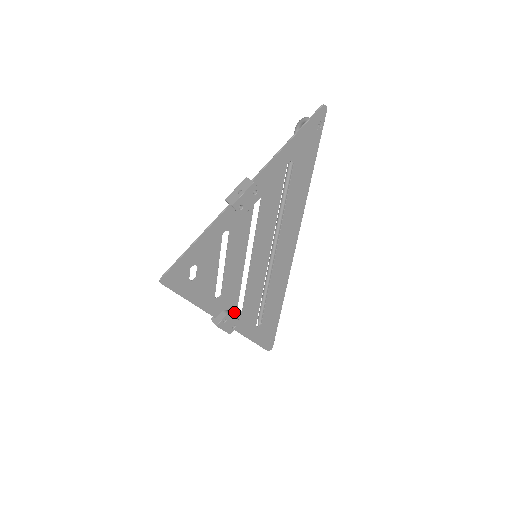
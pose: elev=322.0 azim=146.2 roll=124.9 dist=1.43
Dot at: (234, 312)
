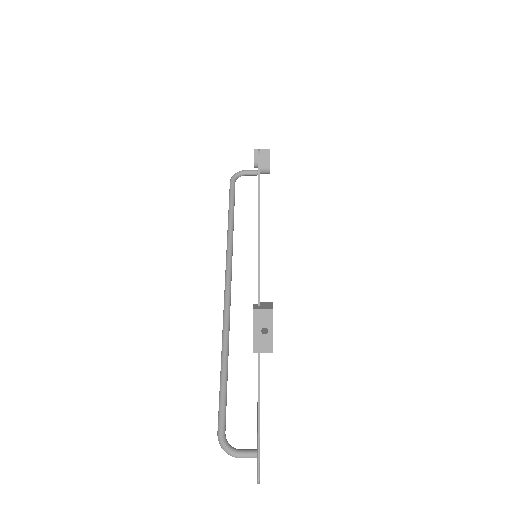
Dot at: occluded
